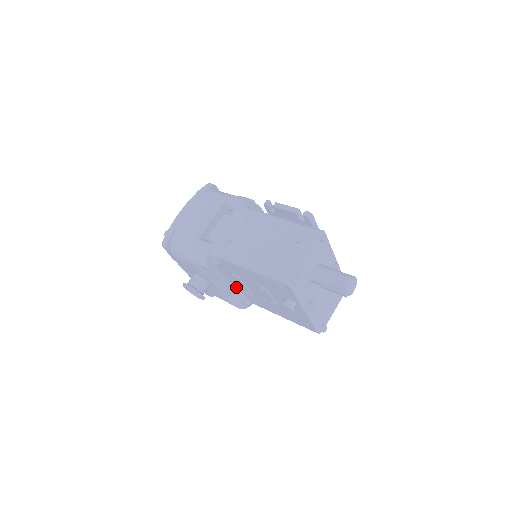
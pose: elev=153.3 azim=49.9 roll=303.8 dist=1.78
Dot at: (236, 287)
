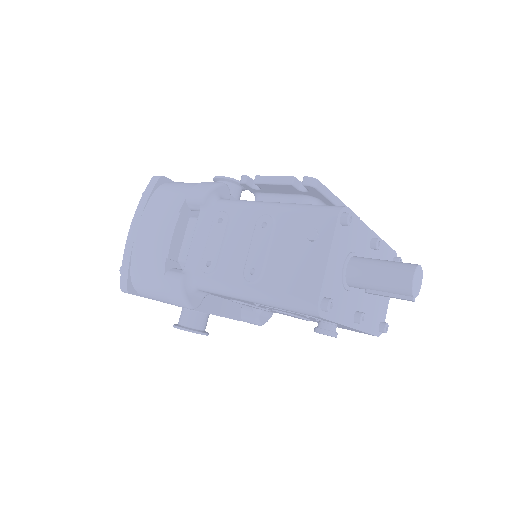
Dot at: occluded
